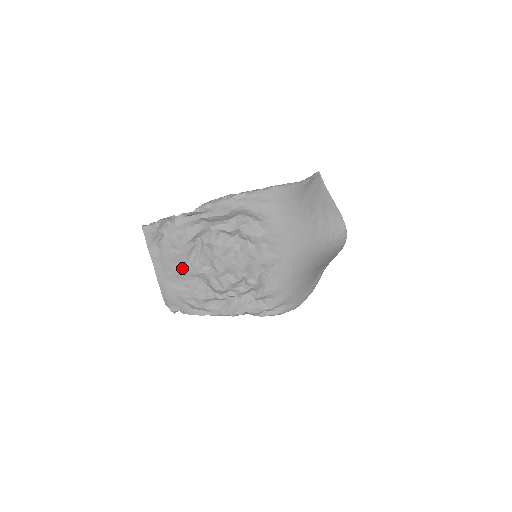
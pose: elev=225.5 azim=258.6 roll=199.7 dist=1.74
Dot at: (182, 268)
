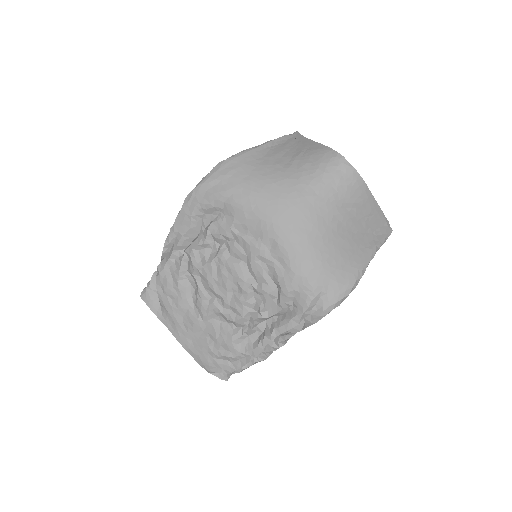
Dot at: (192, 317)
